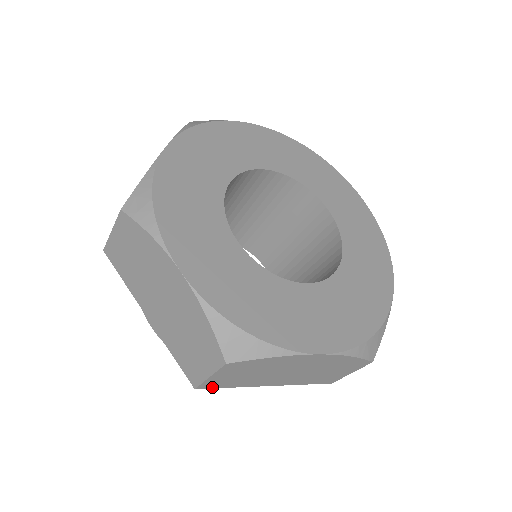
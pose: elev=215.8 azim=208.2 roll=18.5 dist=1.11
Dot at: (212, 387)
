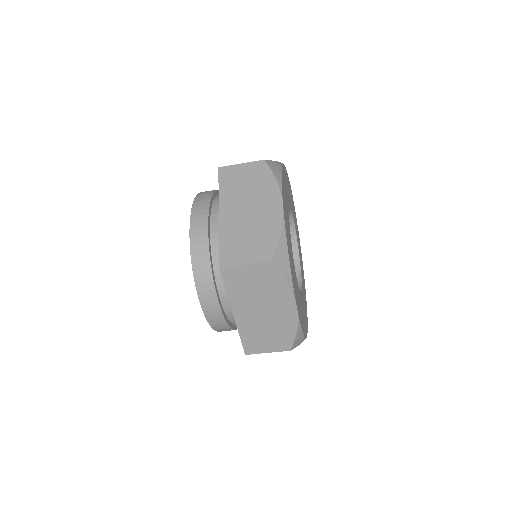
Dot at: (224, 277)
